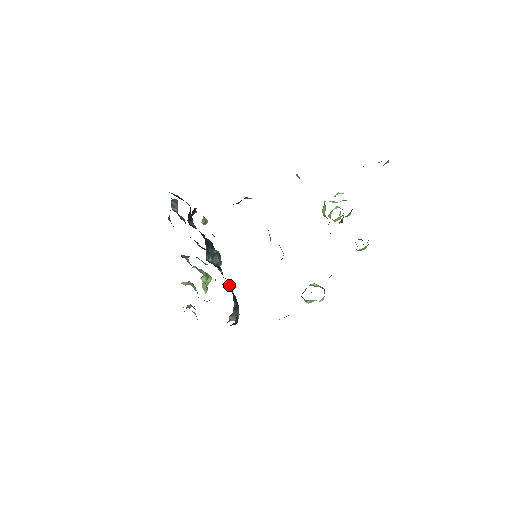
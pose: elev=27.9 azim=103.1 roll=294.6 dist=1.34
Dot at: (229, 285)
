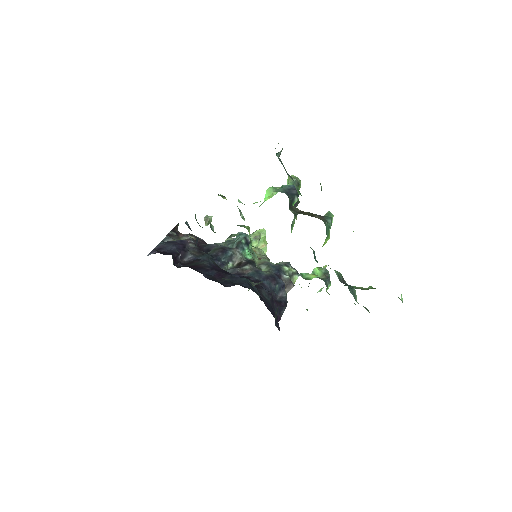
Dot at: (259, 278)
